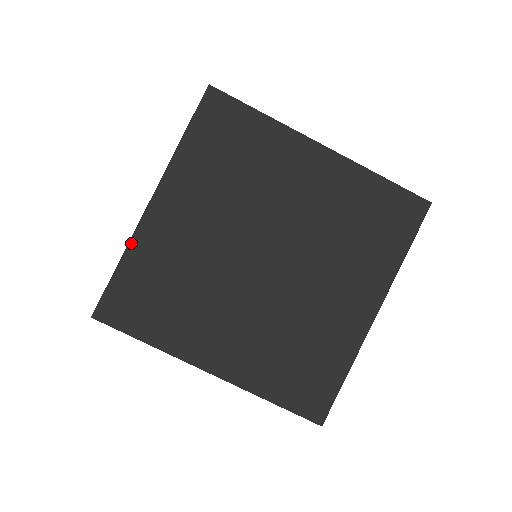
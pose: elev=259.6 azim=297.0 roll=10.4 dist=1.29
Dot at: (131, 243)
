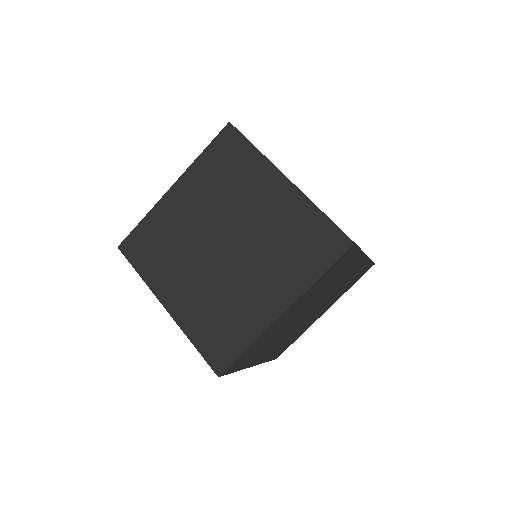
Dot at: occluded
